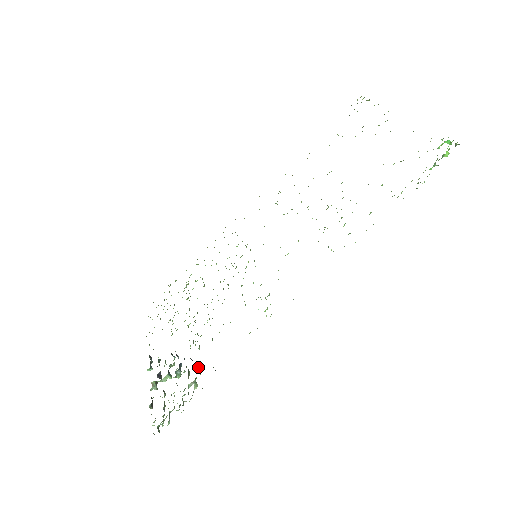
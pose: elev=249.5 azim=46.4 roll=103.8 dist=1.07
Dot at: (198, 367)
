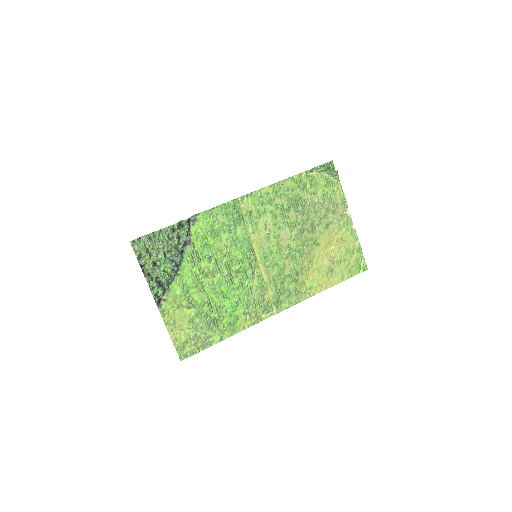
Dot at: (184, 241)
